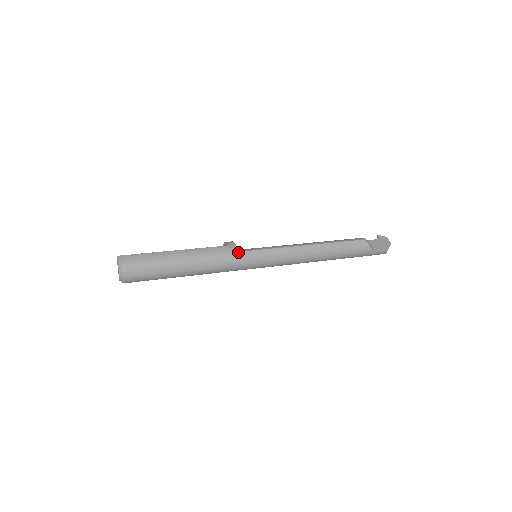
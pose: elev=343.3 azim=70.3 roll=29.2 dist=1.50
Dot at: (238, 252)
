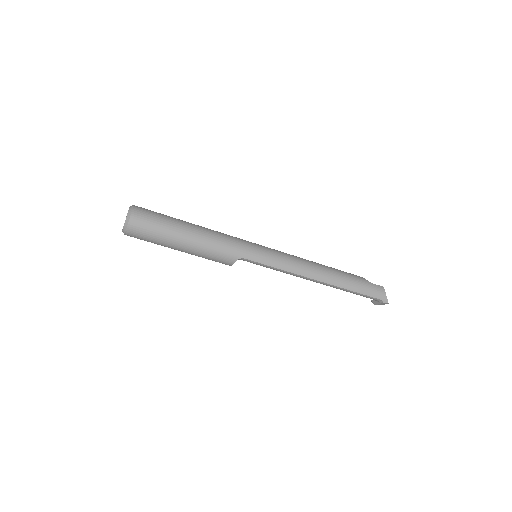
Dot at: occluded
